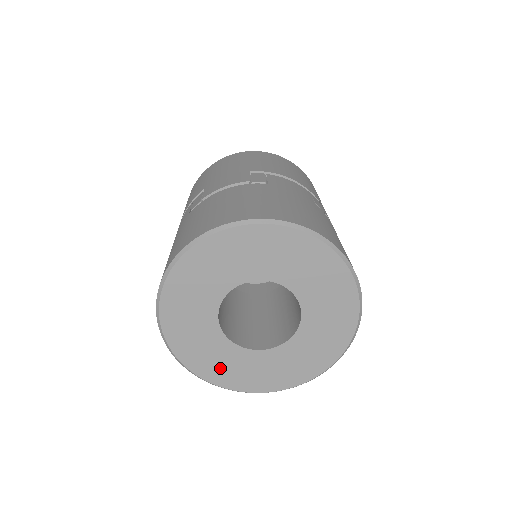
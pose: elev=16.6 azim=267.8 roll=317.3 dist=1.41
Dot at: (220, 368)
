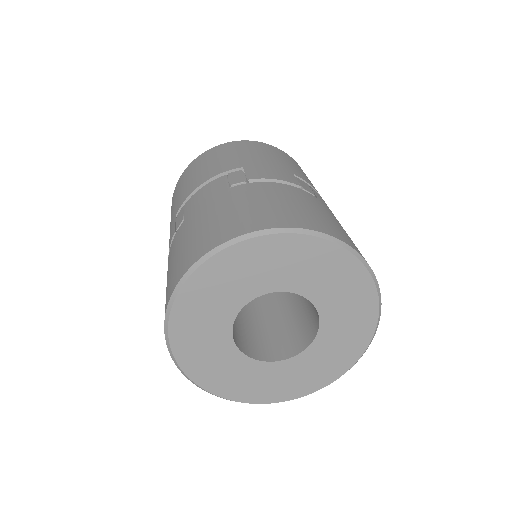
Dot at: (204, 362)
